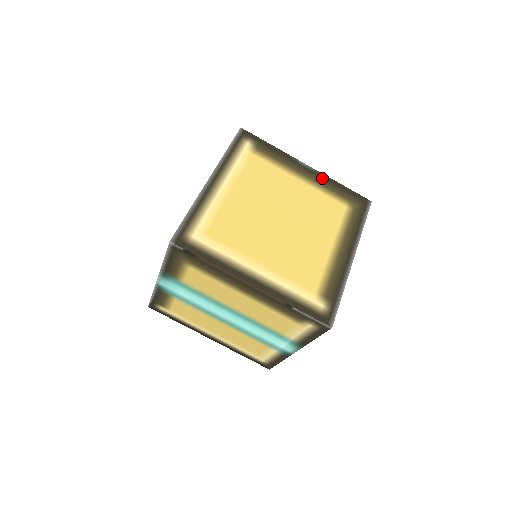
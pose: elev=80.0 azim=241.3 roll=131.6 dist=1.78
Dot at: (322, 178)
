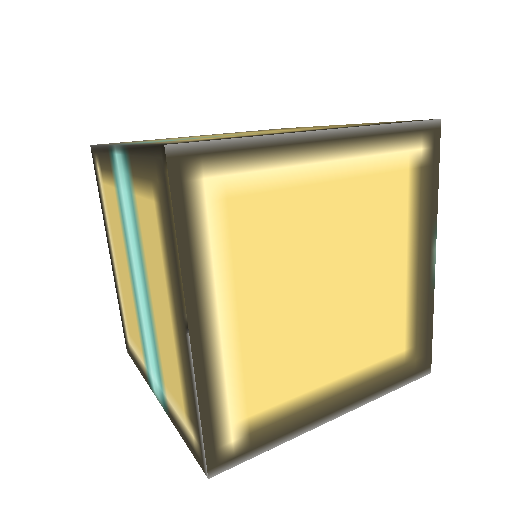
Dot at: (428, 290)
